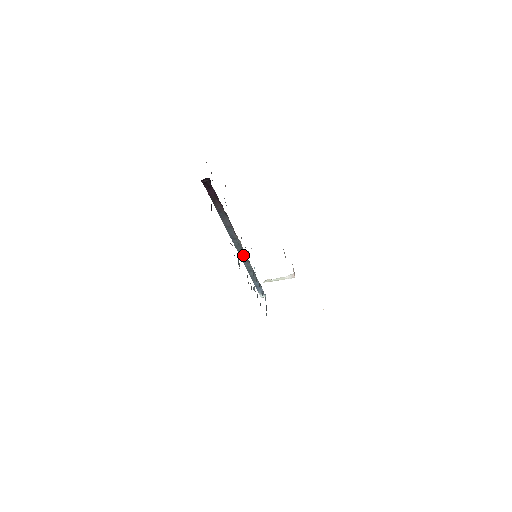
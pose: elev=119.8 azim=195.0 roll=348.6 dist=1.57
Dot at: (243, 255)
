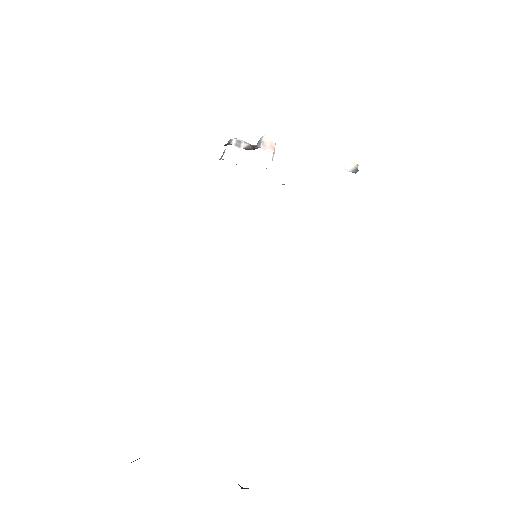
Dot at: occluded
